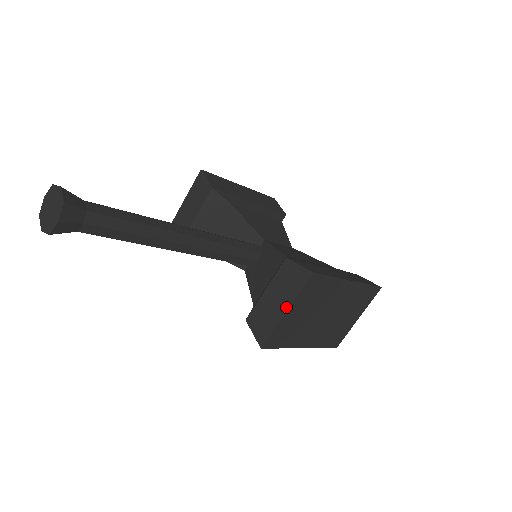
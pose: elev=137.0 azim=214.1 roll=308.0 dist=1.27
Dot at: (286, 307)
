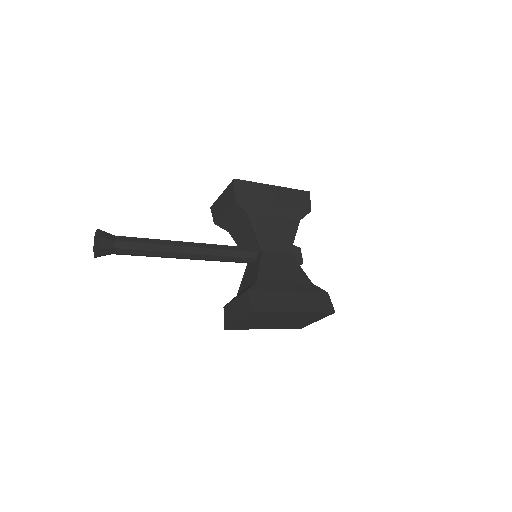
Dot at: (238, 319)
